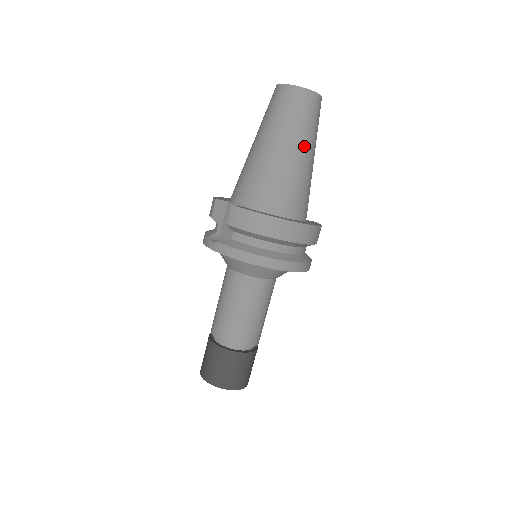
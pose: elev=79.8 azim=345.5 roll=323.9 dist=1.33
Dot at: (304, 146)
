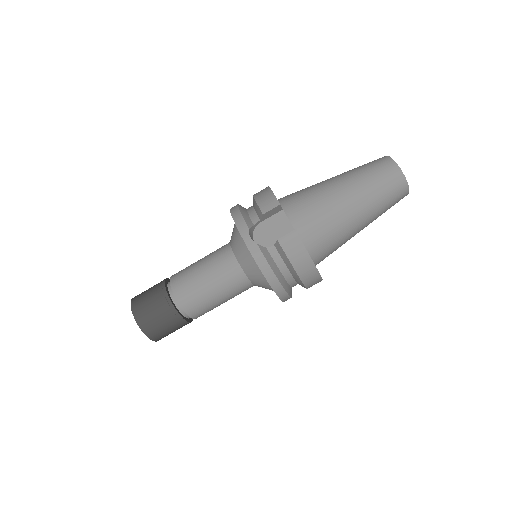
Dot at: (369, 223)
